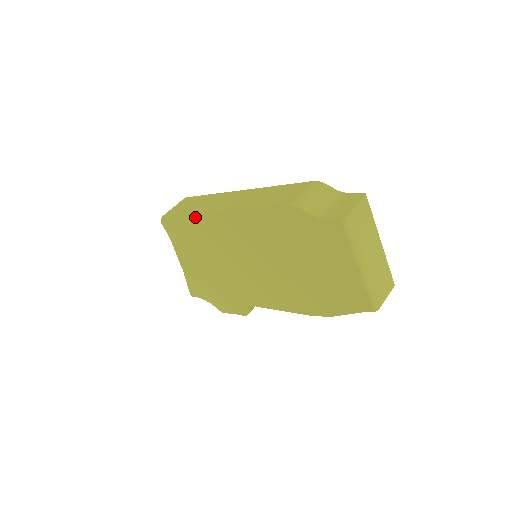
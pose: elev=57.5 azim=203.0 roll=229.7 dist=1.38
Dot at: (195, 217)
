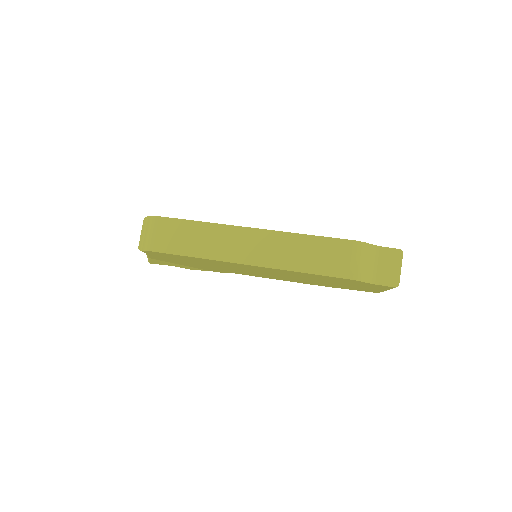
Dot at: occluded
